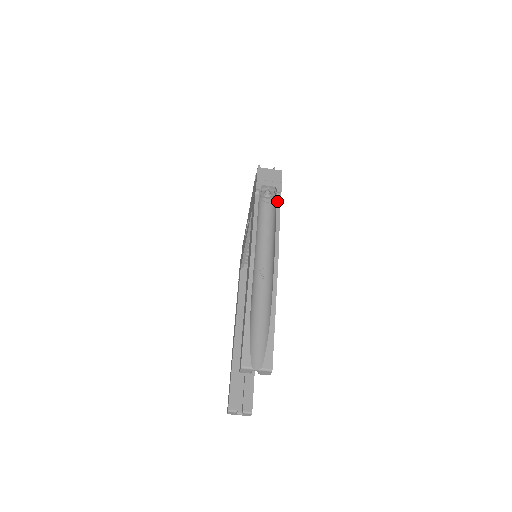
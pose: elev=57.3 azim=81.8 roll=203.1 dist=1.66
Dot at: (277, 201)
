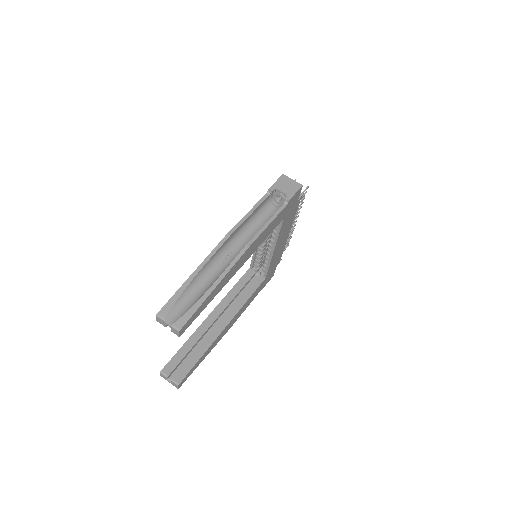
Dot at: (281, 207)
